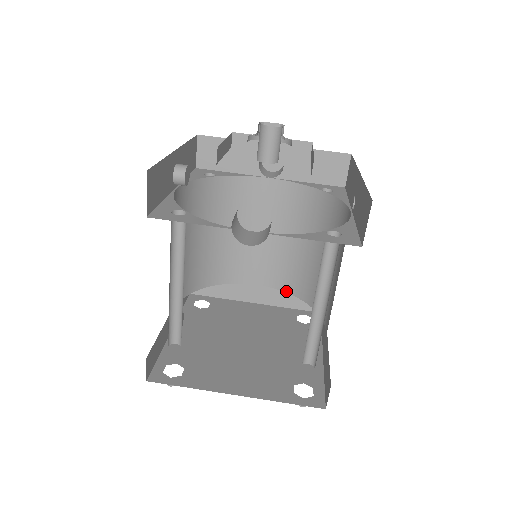
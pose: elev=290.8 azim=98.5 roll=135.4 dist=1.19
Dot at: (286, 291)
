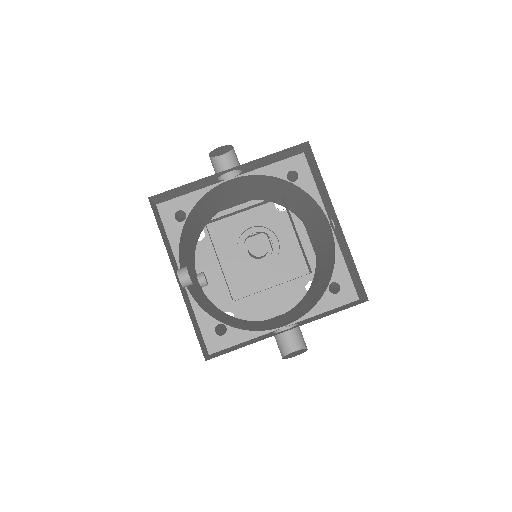
Dot at: occluded
